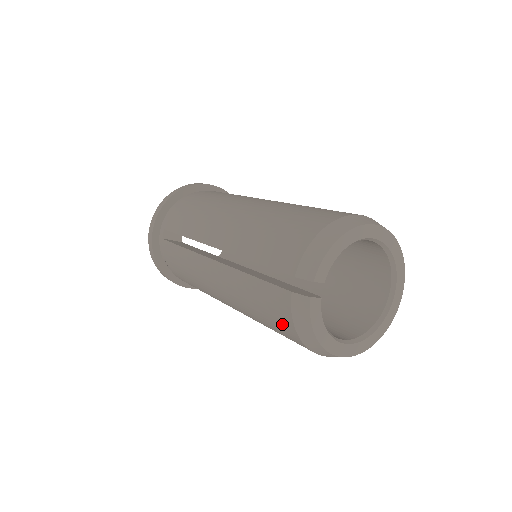
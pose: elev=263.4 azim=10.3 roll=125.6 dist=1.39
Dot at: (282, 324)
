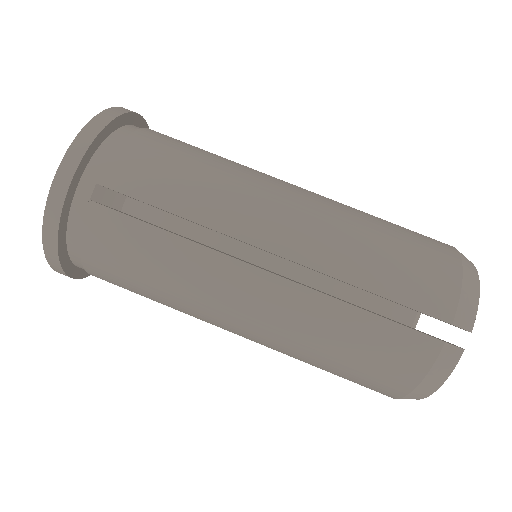
Dot at: (394, 373)
